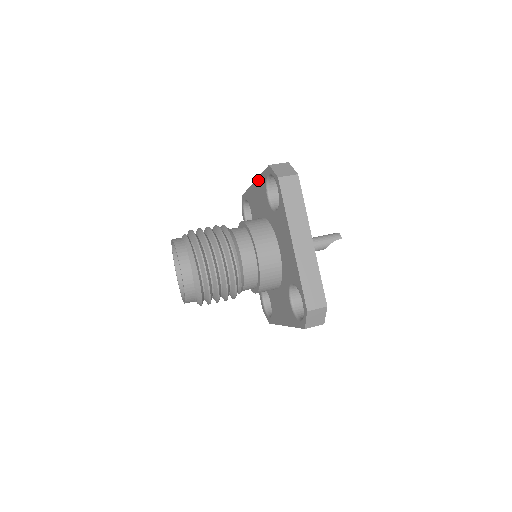
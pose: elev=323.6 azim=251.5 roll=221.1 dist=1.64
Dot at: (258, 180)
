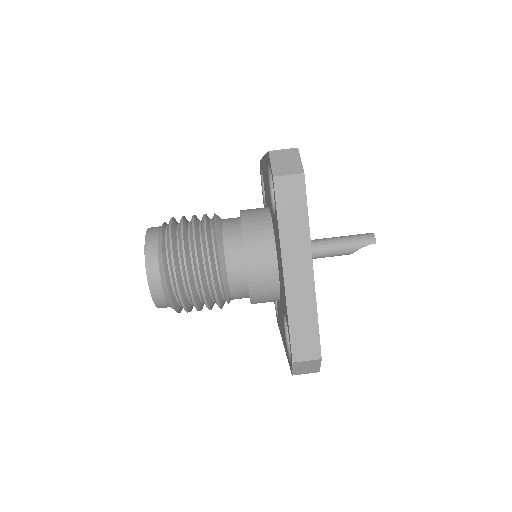
Dot at: occluded
